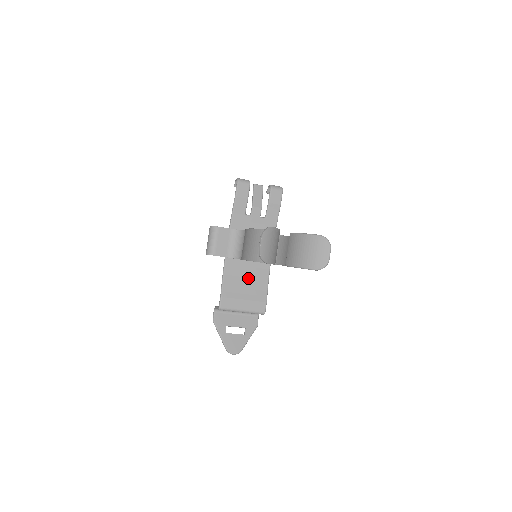
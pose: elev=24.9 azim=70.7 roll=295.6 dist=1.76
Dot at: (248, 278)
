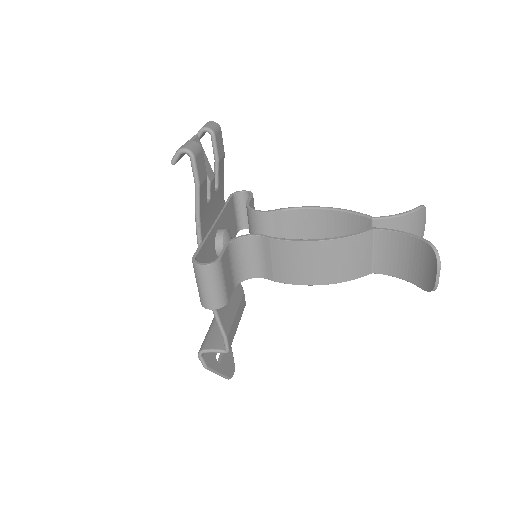
Dot at: occluded
